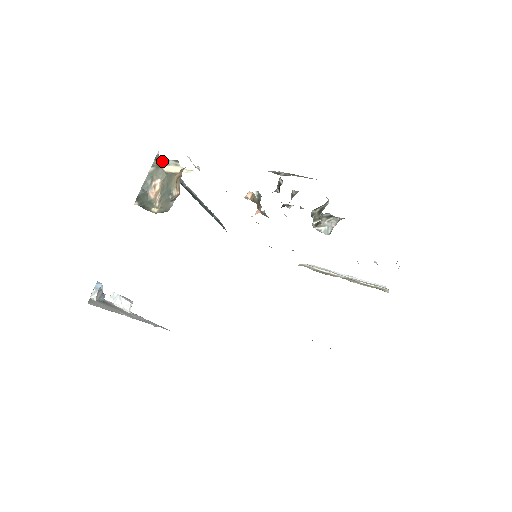
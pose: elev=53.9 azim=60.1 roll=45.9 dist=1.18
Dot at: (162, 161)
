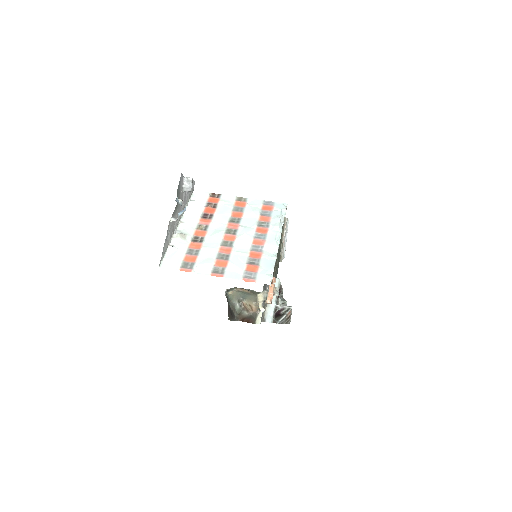
Dot at: (265, 290)
